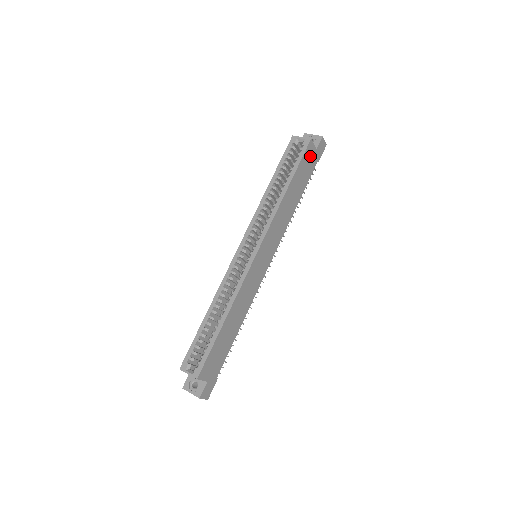
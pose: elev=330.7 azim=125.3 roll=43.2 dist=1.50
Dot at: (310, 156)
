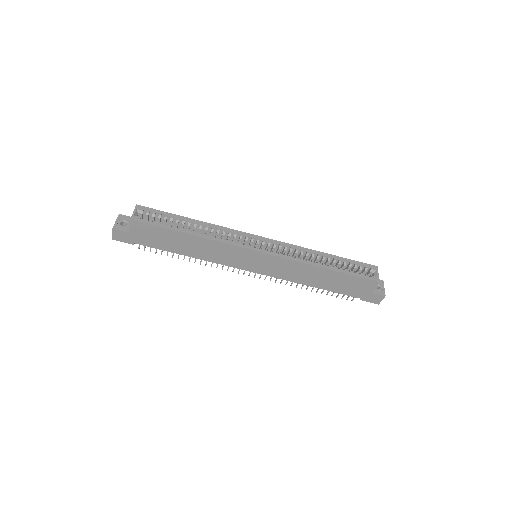
Dot at: (363, 287)
